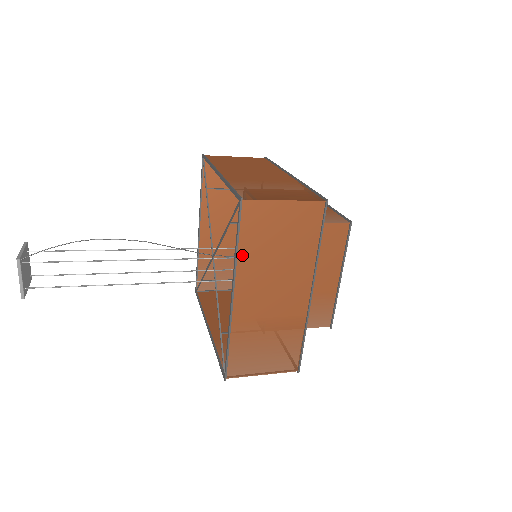
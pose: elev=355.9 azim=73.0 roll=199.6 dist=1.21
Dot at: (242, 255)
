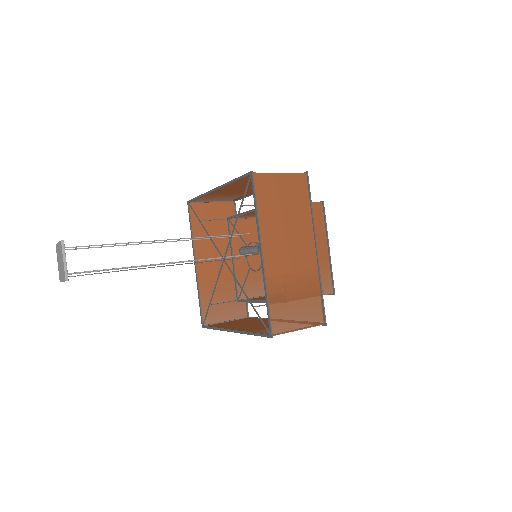
Dot at: occluded
